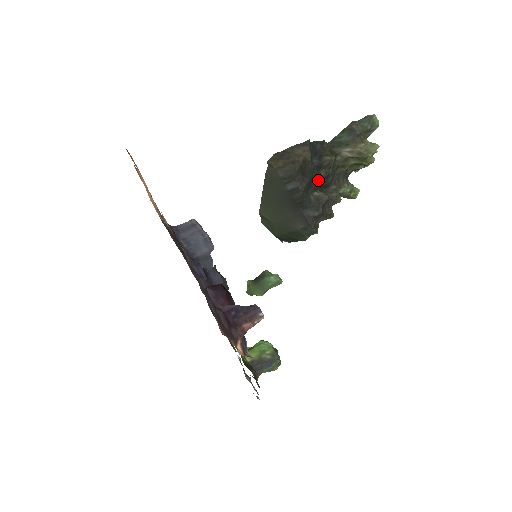
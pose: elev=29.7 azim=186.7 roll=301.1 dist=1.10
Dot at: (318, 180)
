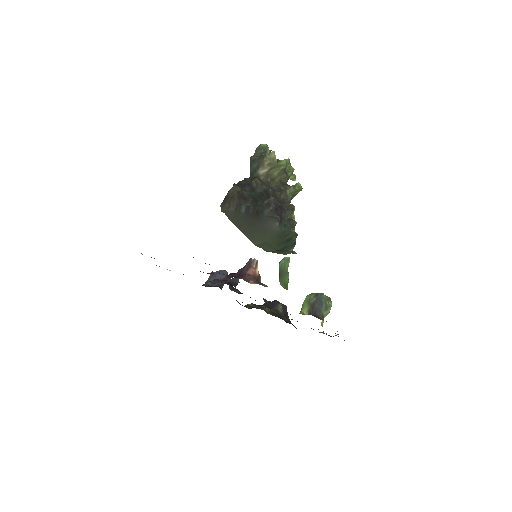
Dot at: (259, 196)
